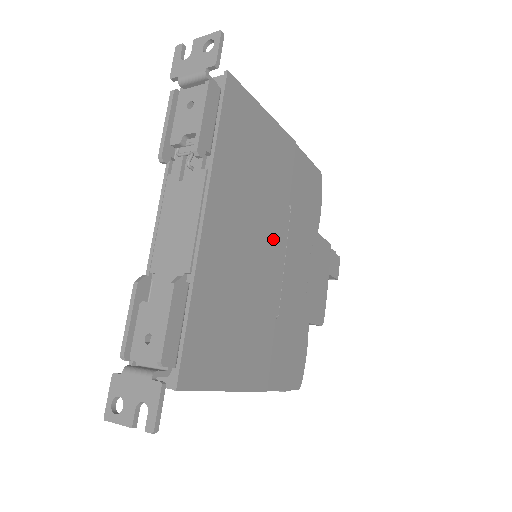
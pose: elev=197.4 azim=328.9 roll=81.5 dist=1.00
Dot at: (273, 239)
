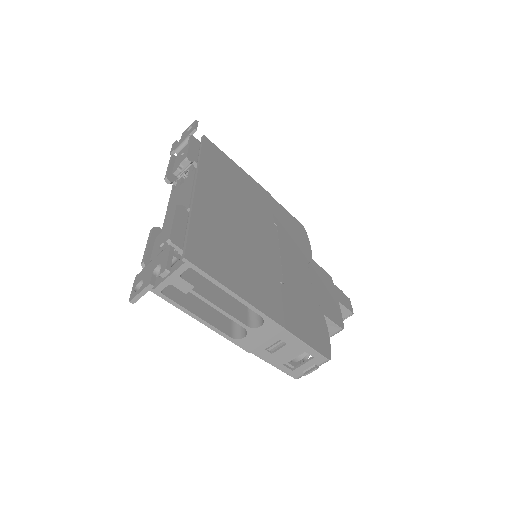
Dot at: (263, 232)
